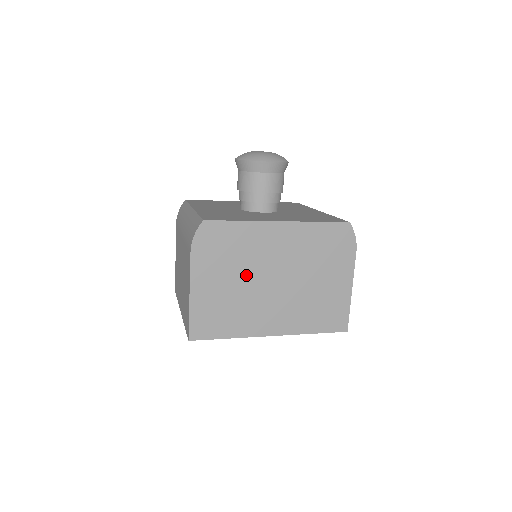
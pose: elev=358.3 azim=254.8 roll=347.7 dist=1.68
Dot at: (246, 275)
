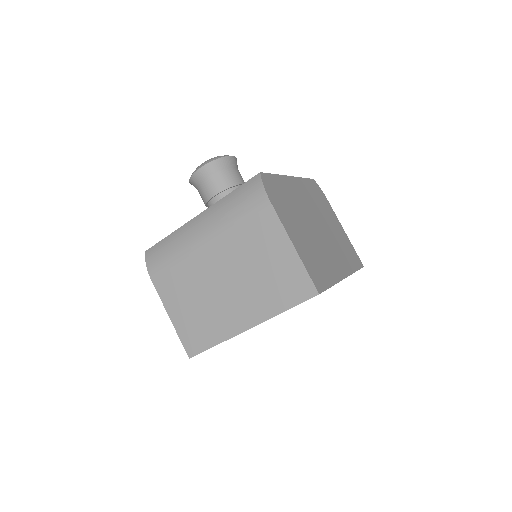
Dot at: (304, 223)
